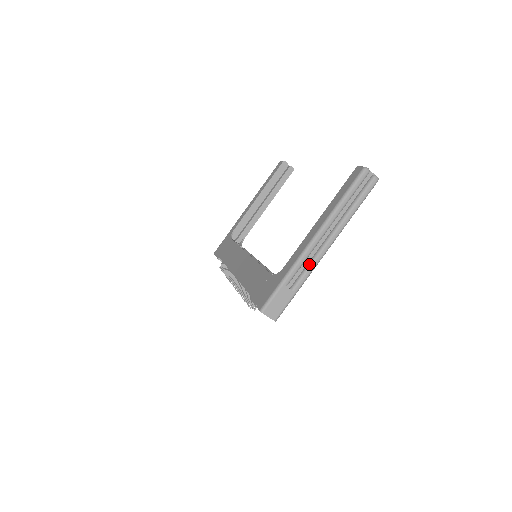
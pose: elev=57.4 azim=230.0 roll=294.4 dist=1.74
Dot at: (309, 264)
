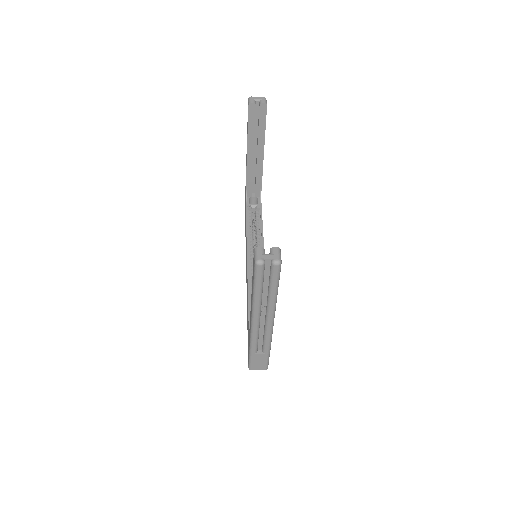
Dot at: (264, 336)
